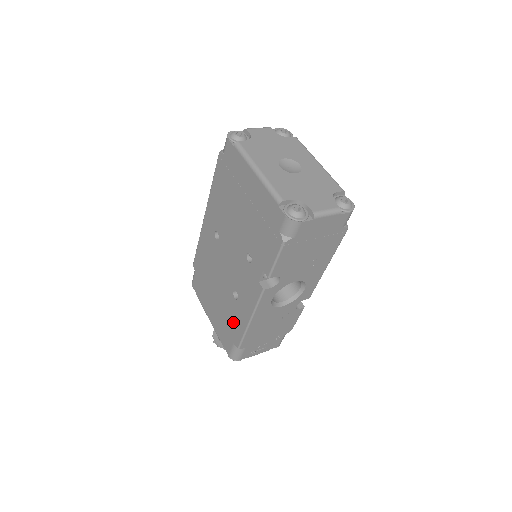
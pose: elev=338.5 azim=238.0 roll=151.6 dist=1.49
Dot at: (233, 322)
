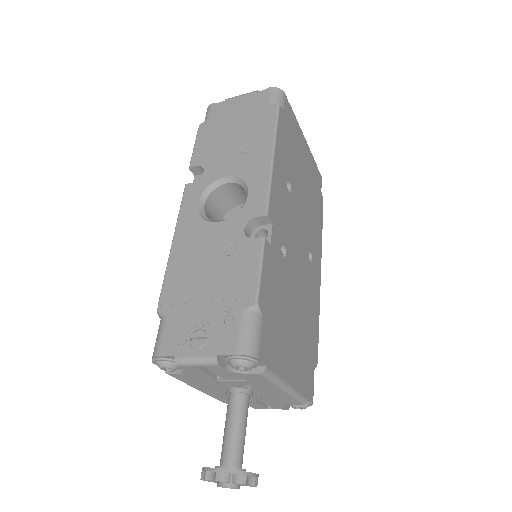
Dot at: occluded
